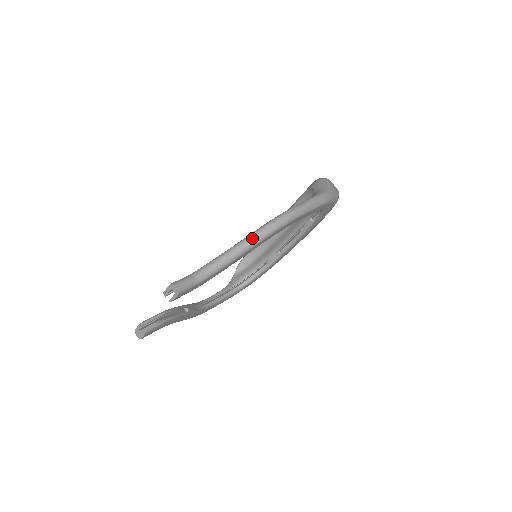
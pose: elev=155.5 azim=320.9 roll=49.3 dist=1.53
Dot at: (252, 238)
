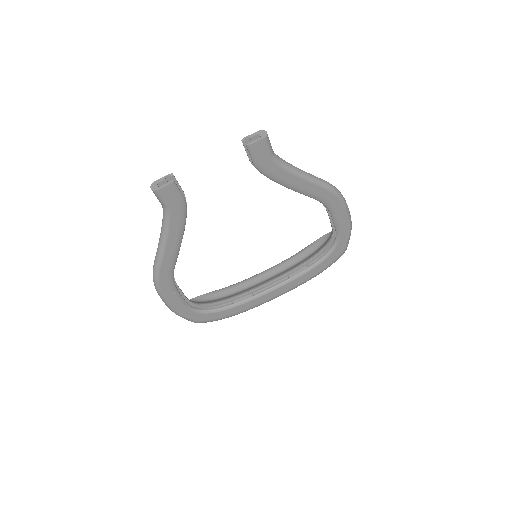
Dot at: (317, 177)
